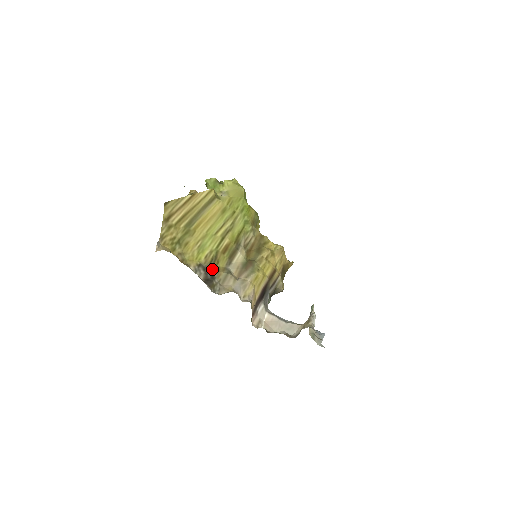
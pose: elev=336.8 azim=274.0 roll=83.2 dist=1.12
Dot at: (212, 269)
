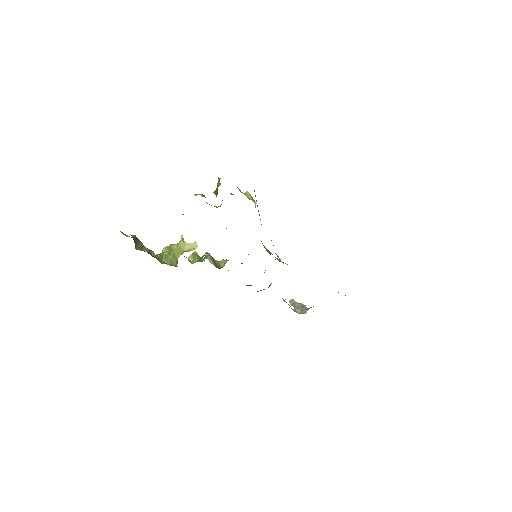
Dot at: occluded
